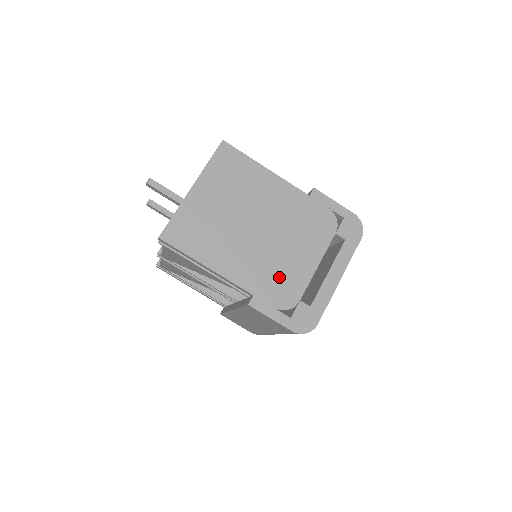
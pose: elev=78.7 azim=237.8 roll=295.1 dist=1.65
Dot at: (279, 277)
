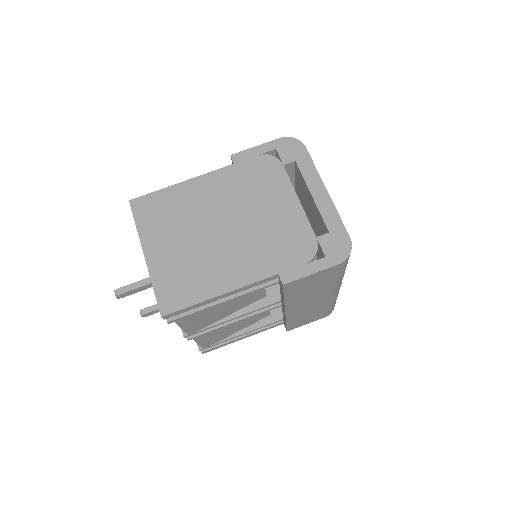
Dot at: (281, 240)
